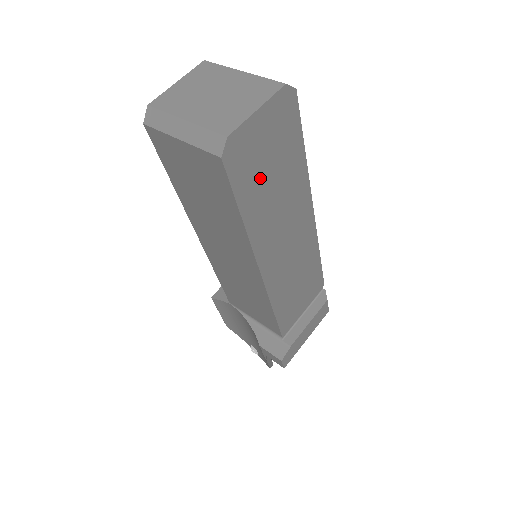
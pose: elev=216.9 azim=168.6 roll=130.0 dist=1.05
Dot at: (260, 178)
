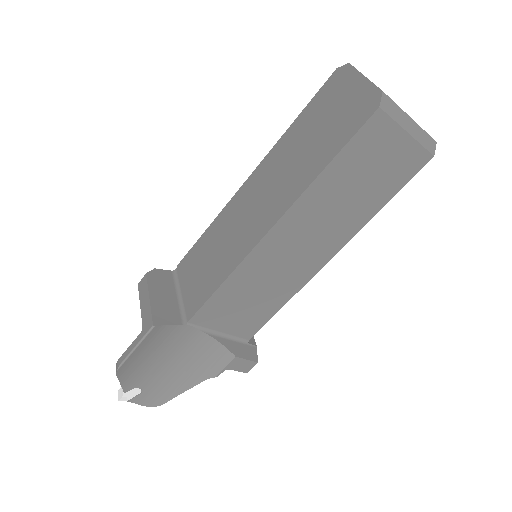
Dot at: occluded
